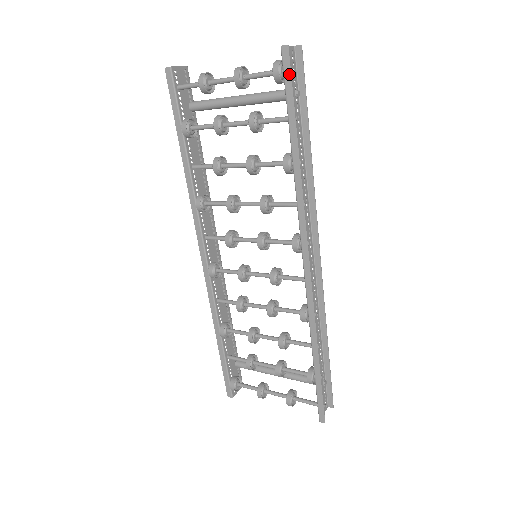
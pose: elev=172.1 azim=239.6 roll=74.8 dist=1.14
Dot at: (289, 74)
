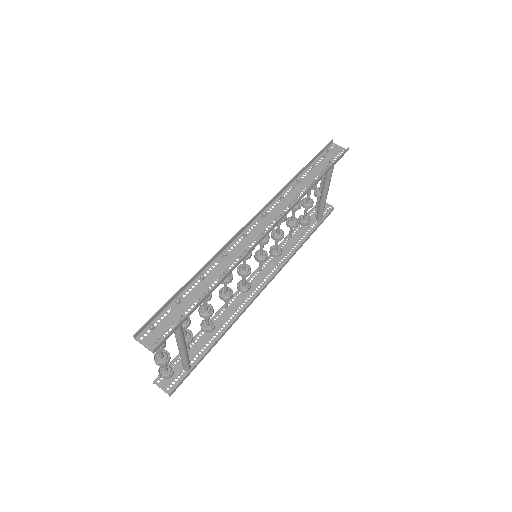
Dot at: (325, 147)
